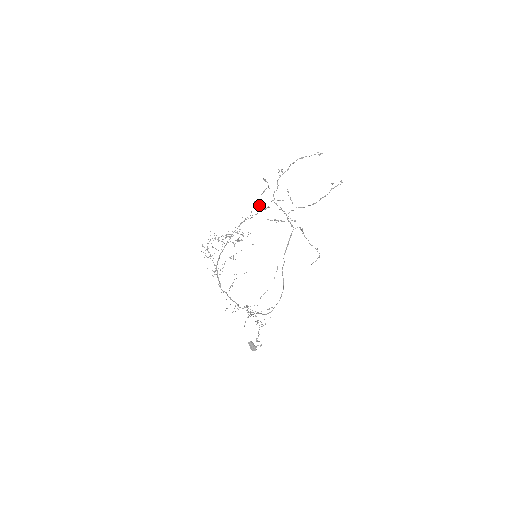
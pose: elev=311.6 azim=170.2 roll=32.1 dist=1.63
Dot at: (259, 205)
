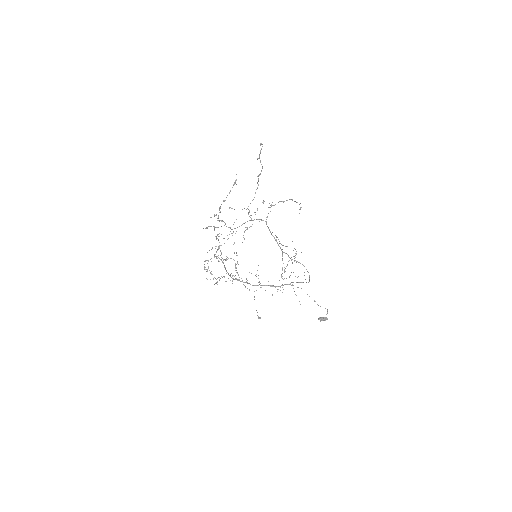
Dot at: occluded
